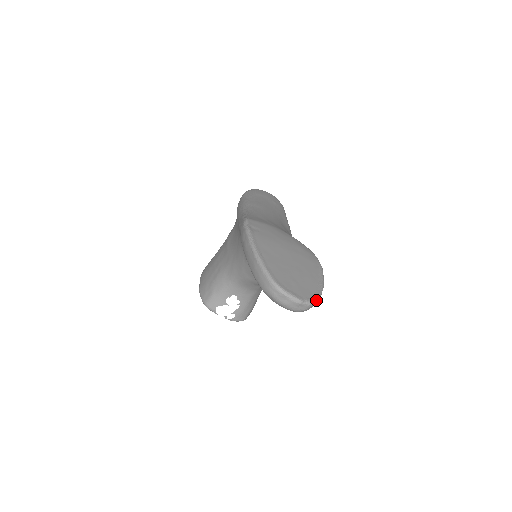
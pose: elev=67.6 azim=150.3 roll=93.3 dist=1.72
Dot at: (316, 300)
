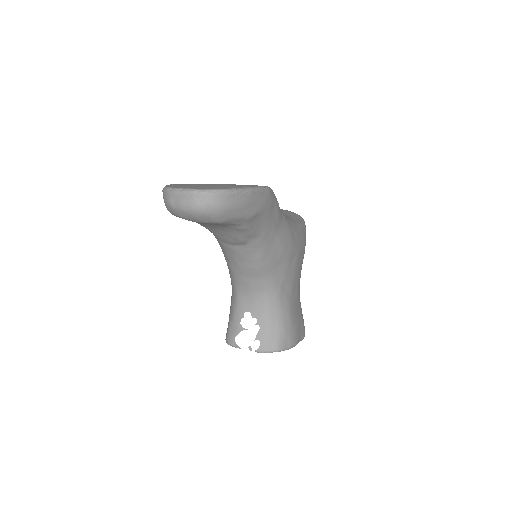
Dot at: (222, 189)
